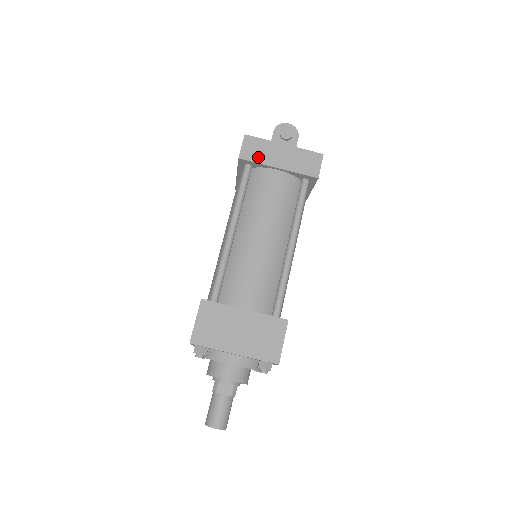
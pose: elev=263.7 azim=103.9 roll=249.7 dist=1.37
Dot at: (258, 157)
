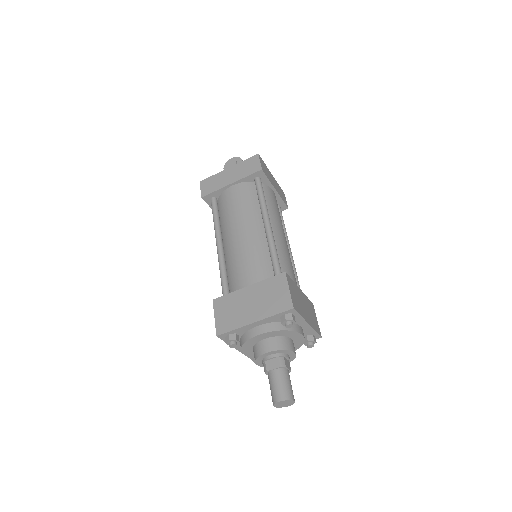
Dot at: (214, 188)
